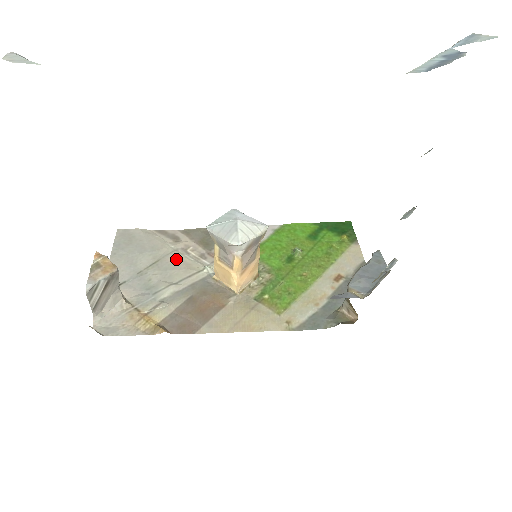
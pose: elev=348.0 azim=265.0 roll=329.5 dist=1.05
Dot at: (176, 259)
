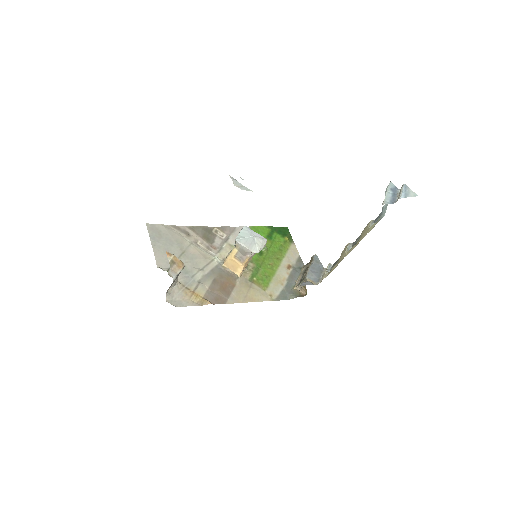
Dot at: (195, 251)
